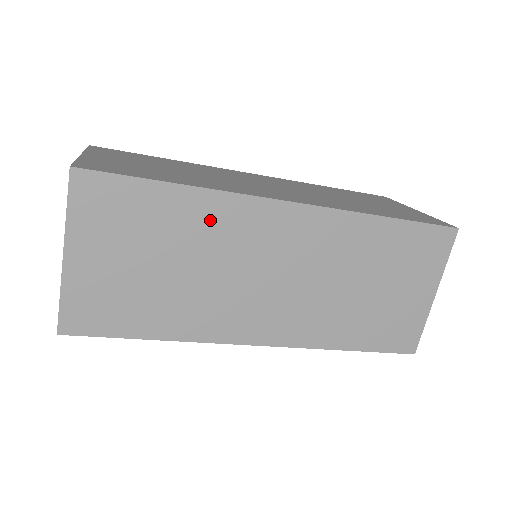
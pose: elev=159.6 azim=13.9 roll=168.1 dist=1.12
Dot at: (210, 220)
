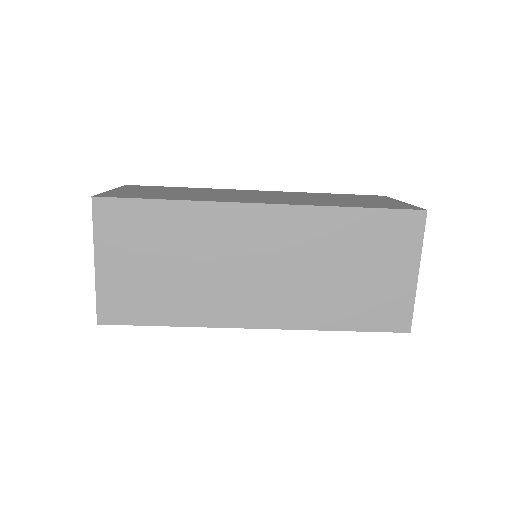
Dot at: (199, 225)
